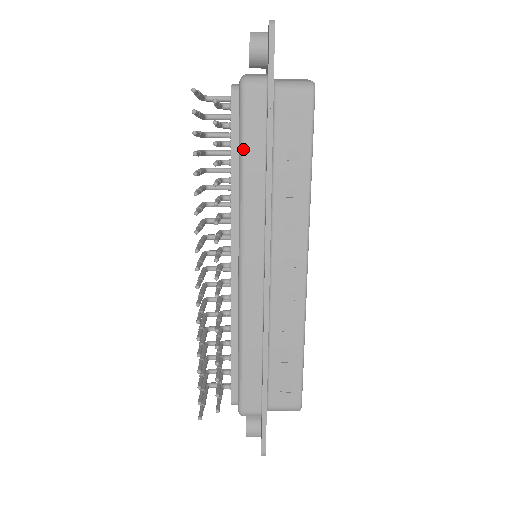
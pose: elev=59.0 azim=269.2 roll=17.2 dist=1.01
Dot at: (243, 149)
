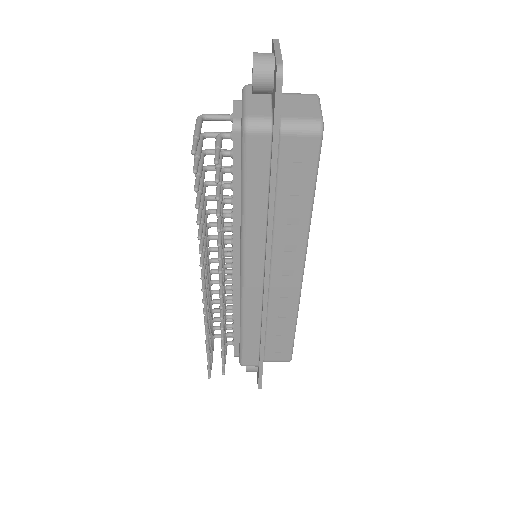
Dot at: (245, 189)
